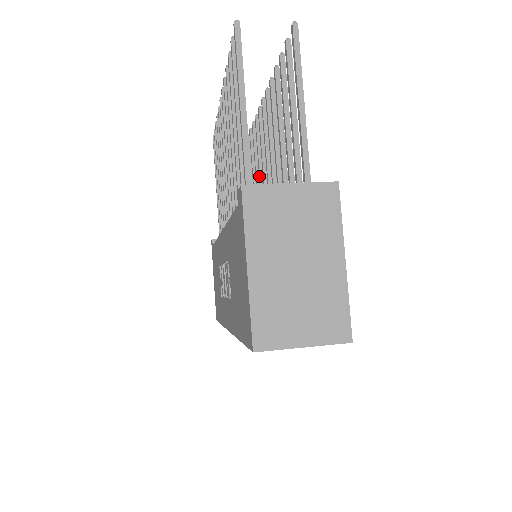
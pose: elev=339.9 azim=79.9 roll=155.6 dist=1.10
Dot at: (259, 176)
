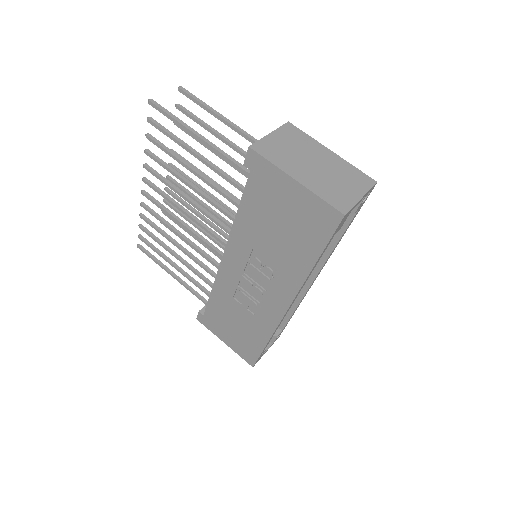
Dot at: (201, 231)
